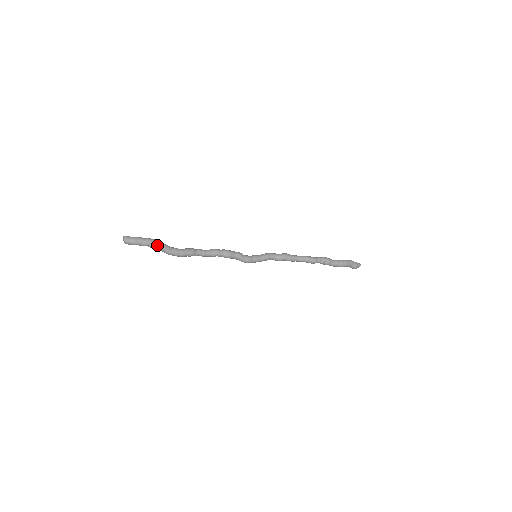
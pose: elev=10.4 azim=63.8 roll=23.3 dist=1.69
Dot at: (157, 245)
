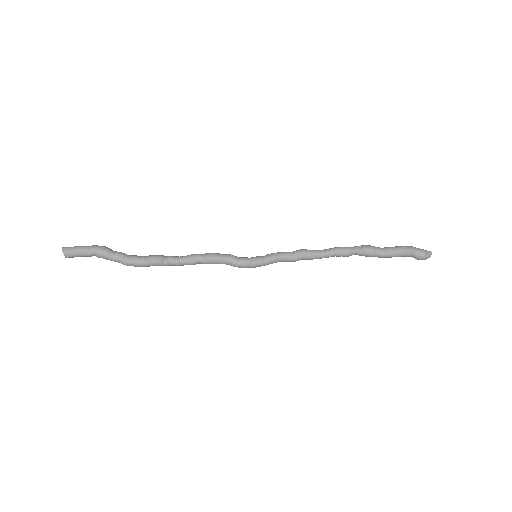
Dot at: (105, 251)
